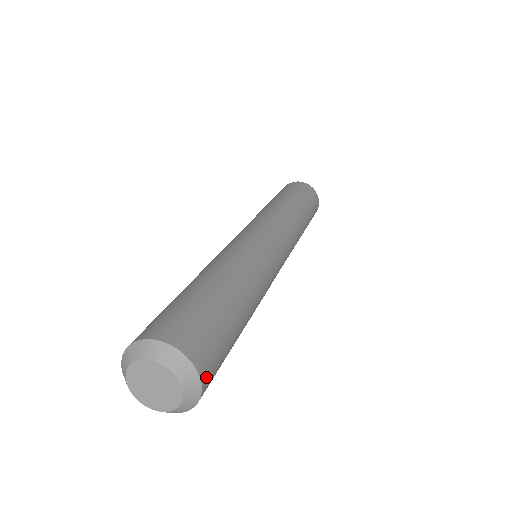
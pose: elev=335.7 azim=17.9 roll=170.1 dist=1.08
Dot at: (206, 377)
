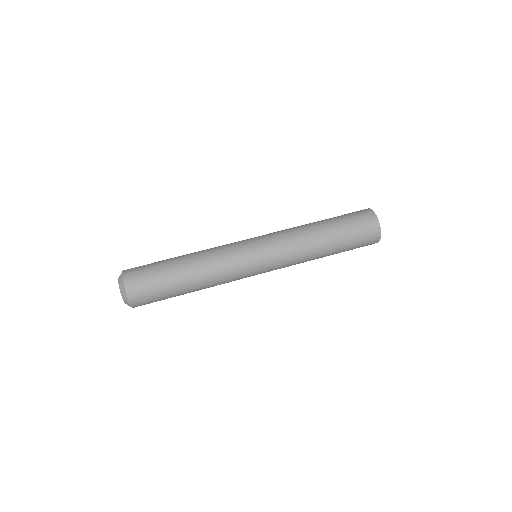
Dot at: (137, 306)
